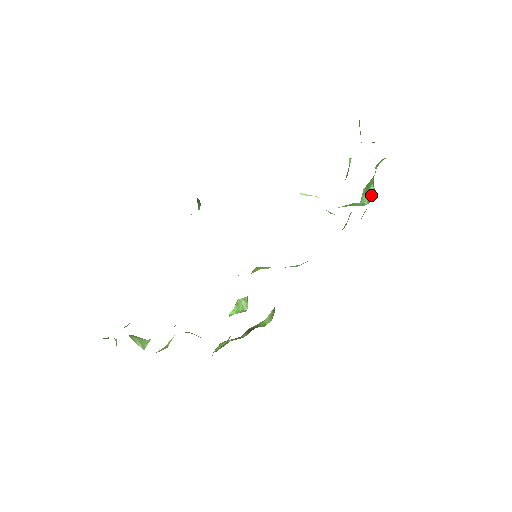
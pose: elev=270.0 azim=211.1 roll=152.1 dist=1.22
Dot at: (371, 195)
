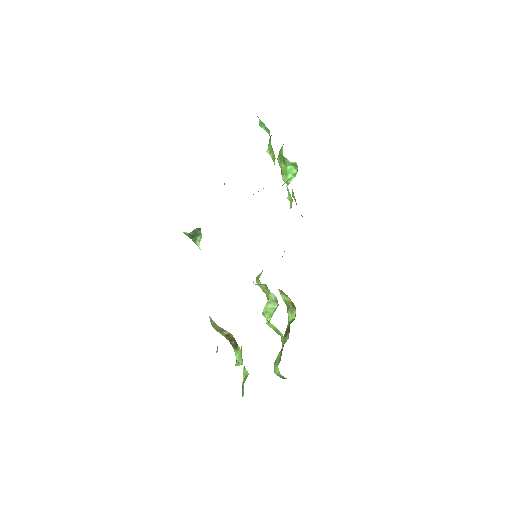
Dot at: (293, 171)
